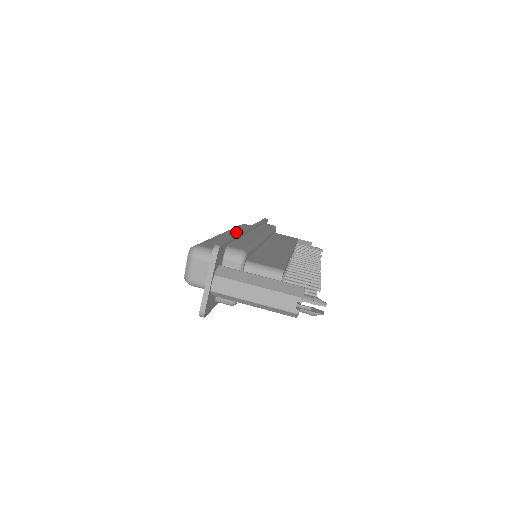
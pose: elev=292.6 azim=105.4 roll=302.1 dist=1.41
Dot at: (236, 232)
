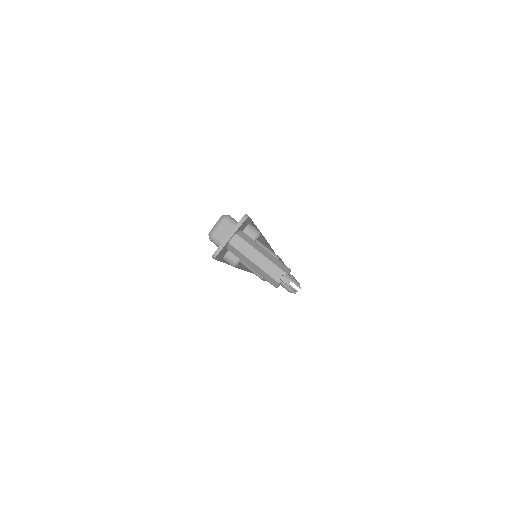
Dot at: occluded
